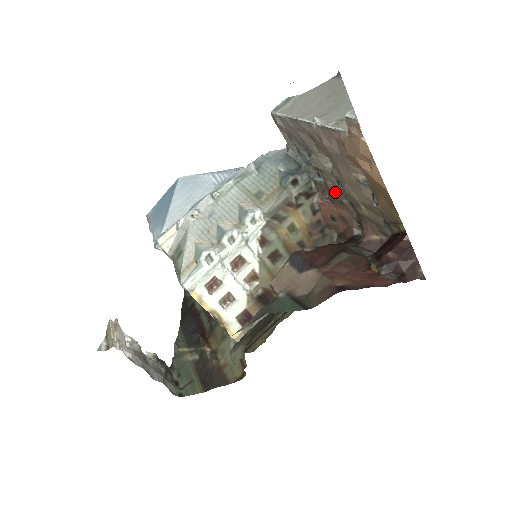
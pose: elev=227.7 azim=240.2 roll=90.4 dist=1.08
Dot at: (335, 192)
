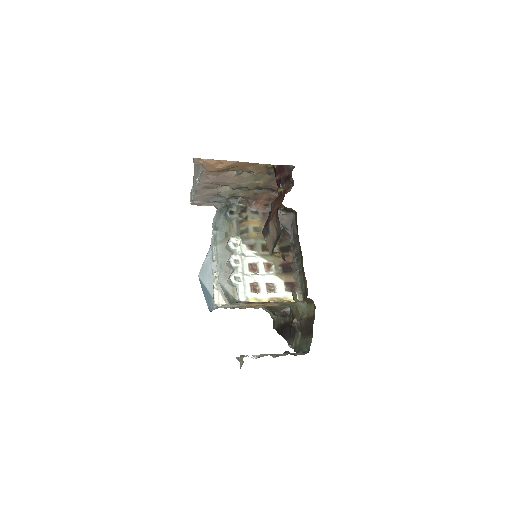
Dot at: (248, 194)
